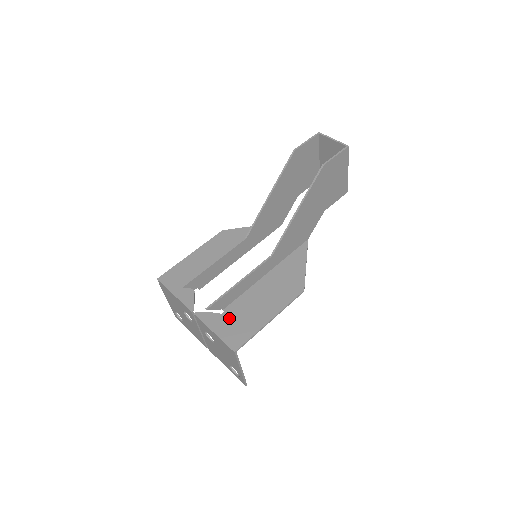
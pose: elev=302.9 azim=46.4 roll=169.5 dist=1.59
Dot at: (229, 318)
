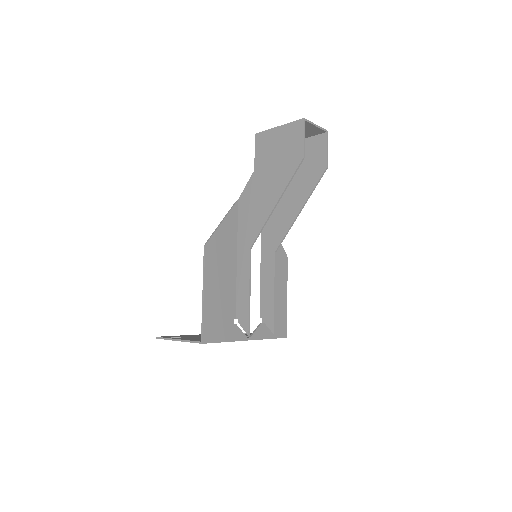
Dot at: occluded
